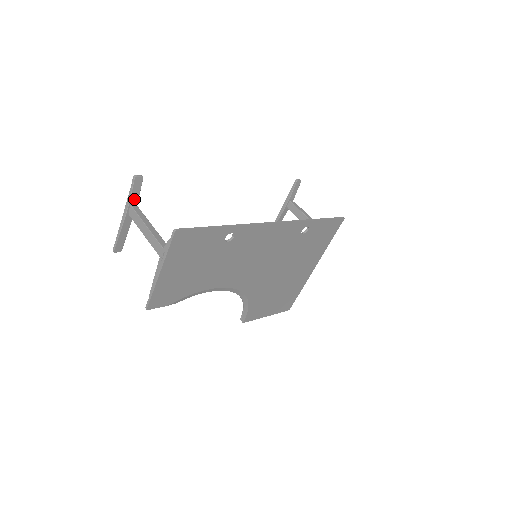
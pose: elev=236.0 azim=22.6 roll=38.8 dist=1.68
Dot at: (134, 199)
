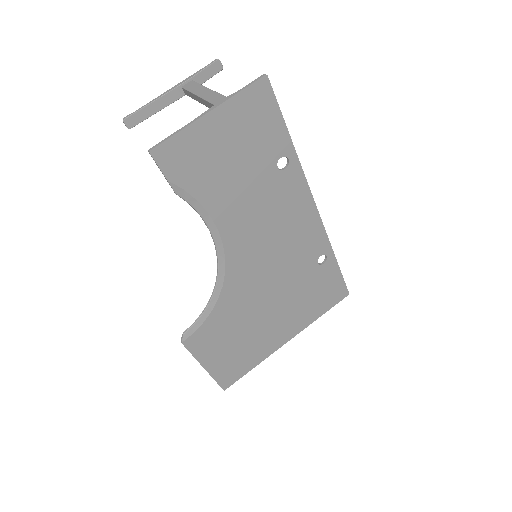
Dot at: (198, 79)
